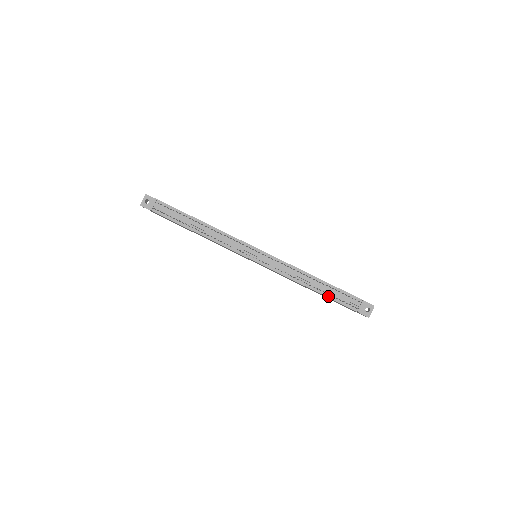
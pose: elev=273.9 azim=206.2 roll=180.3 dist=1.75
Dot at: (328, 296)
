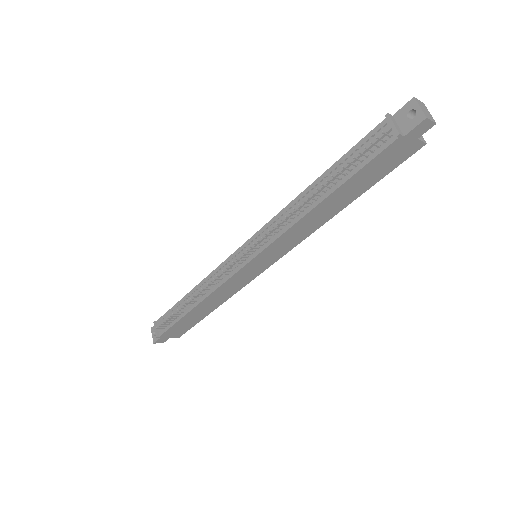
Dot at: (345, 179)
